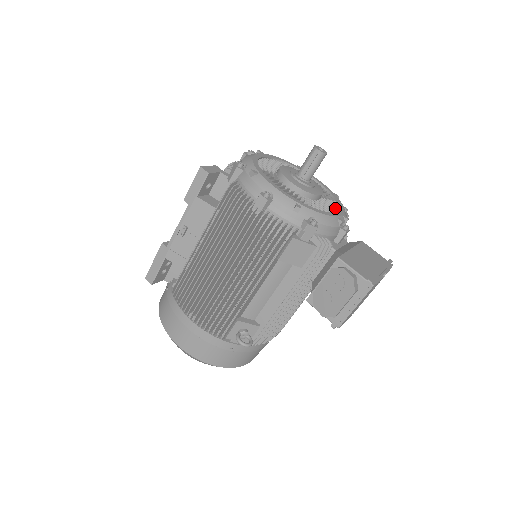
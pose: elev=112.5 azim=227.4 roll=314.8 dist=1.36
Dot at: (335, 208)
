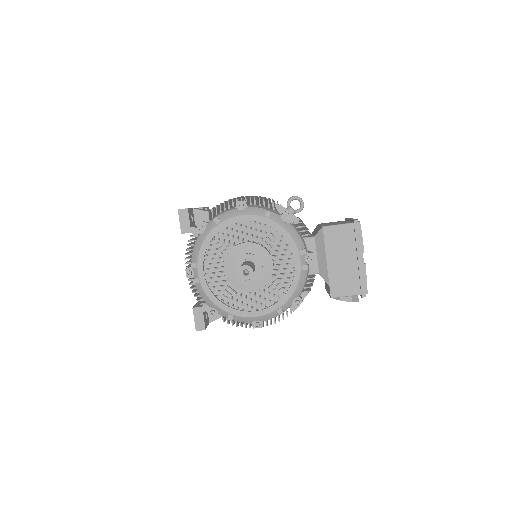
Dot at: (288, 250)
